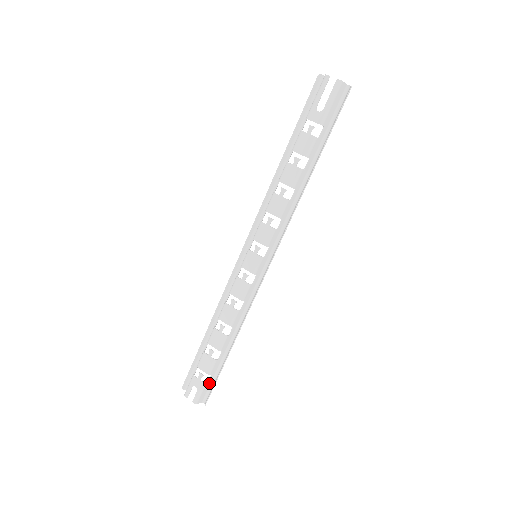
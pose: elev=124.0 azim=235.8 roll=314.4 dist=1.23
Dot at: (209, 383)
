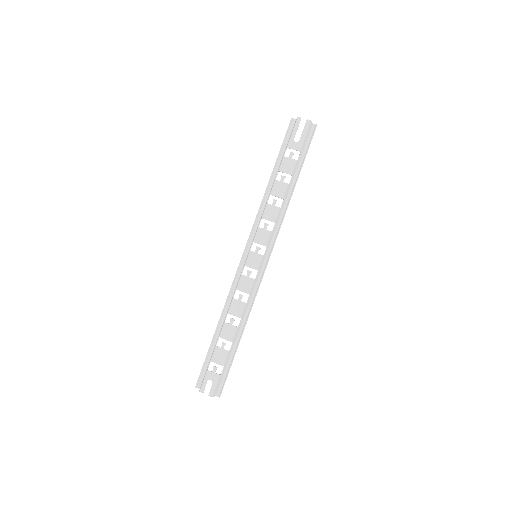
Dot at: (222, 375)
